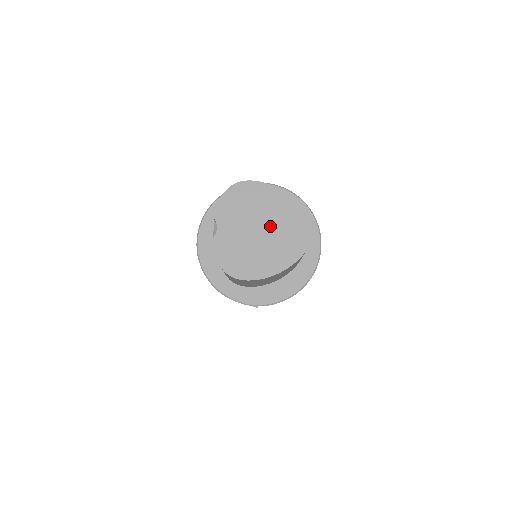
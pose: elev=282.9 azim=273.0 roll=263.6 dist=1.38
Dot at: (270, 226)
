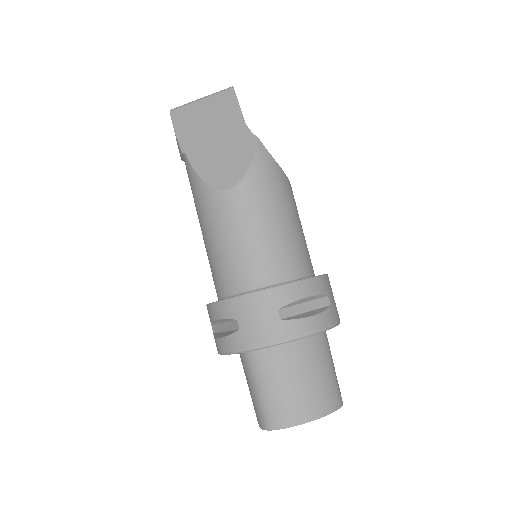
Dot at: occluded
